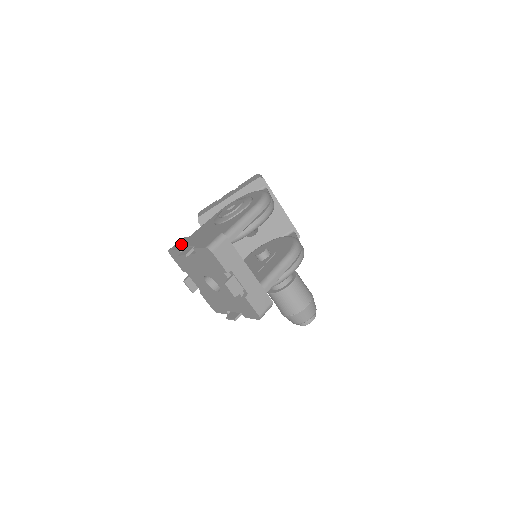
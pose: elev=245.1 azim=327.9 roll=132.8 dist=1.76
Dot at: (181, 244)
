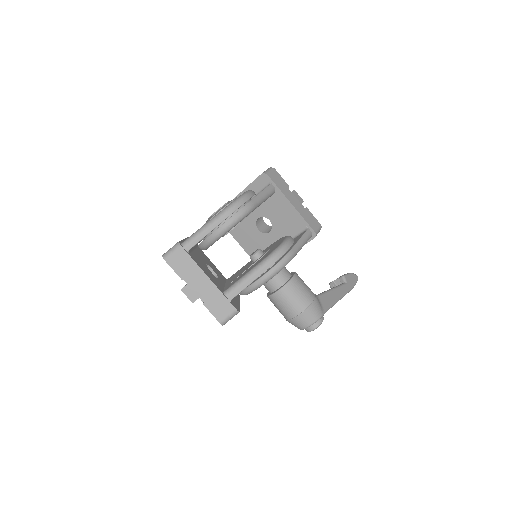
Dot at: occluded
